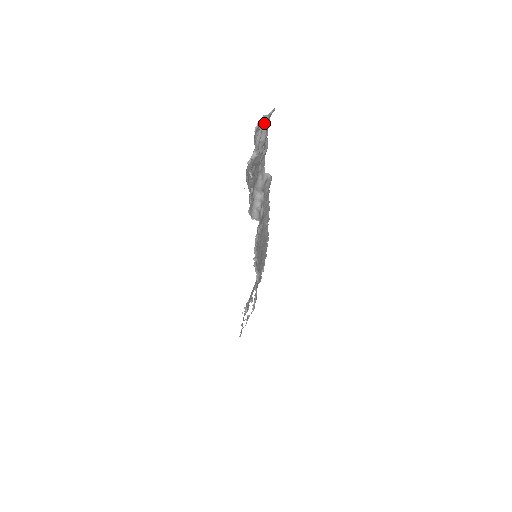
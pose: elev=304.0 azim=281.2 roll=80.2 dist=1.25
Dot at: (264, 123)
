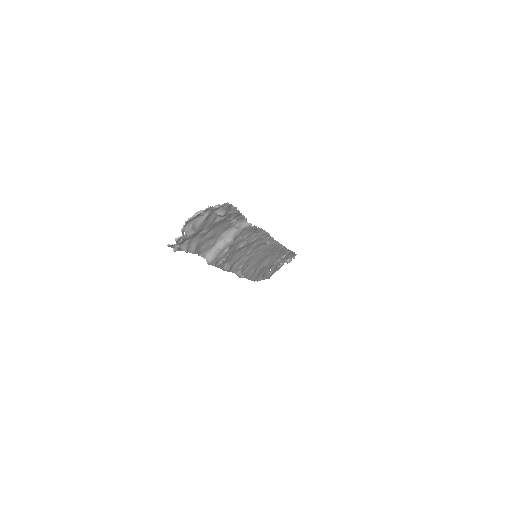
Dot at: occluded
